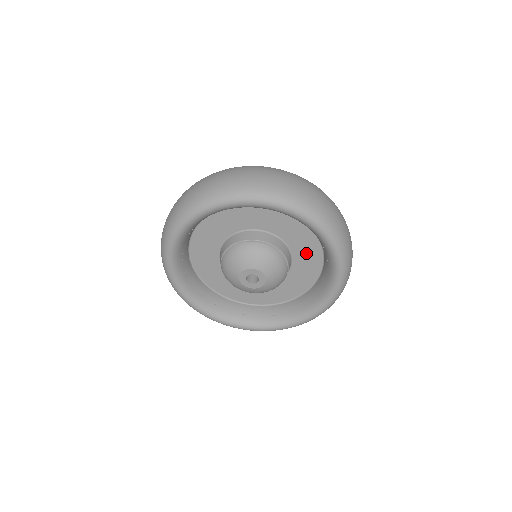
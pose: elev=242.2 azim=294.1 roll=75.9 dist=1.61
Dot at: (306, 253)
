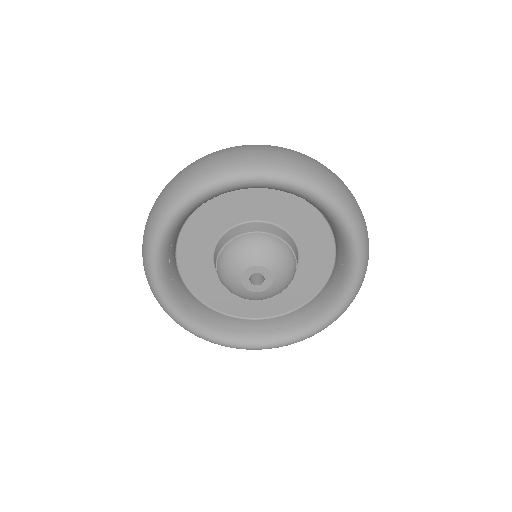
Dot at: (316, 252)
